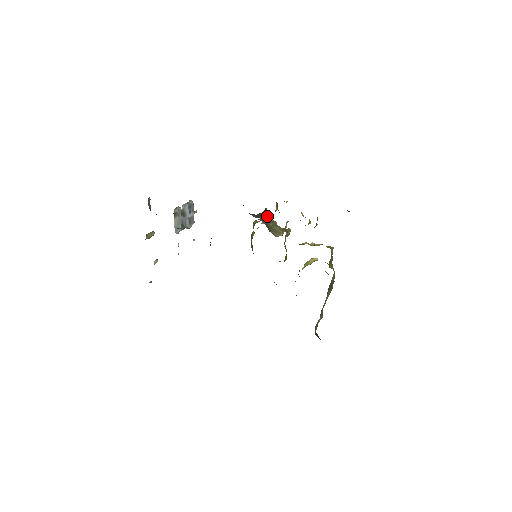
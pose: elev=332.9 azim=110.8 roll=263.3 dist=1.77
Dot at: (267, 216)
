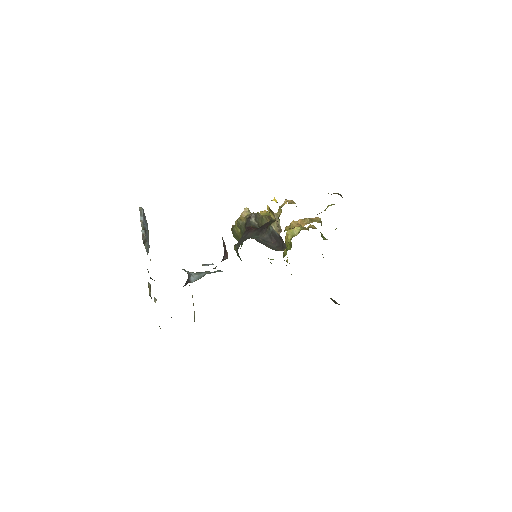
Dot at: (253, 215)
